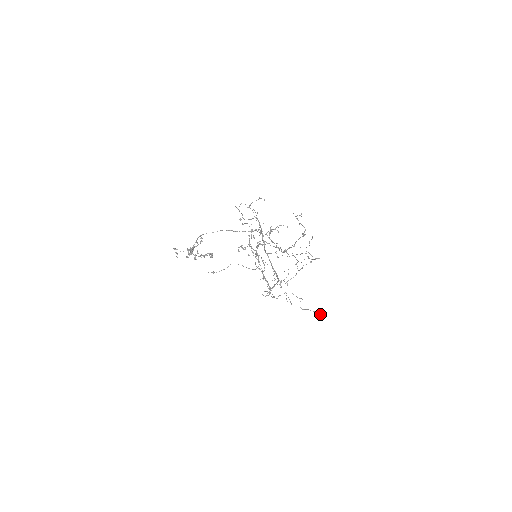
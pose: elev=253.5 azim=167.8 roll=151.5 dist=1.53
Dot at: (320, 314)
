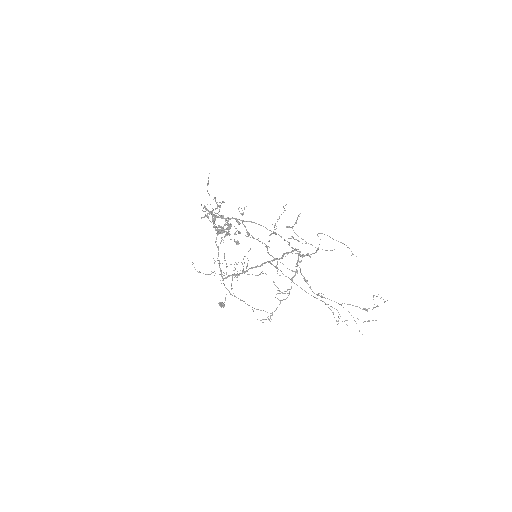
Dot at: (224, 306)
